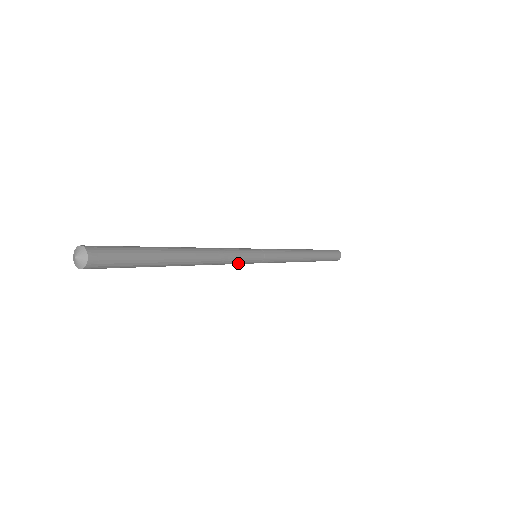
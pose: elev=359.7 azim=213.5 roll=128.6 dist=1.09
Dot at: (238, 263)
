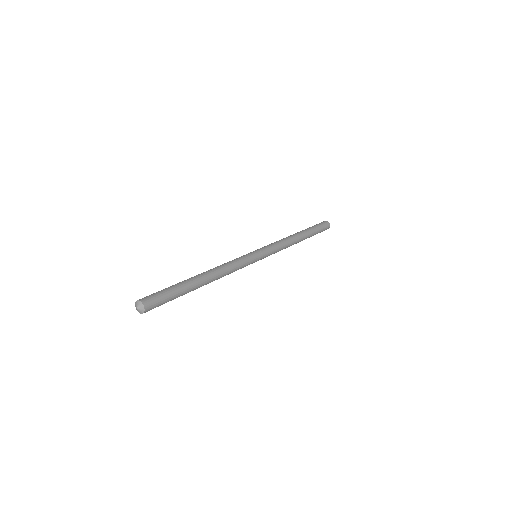
Dot at: (244, 265)
